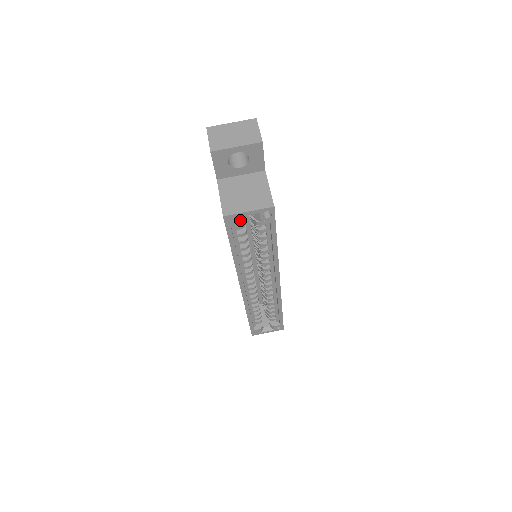
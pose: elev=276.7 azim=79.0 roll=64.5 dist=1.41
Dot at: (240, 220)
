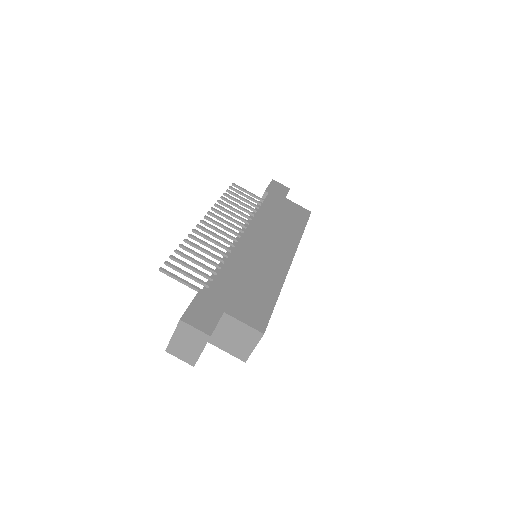
Dot at: occluded
